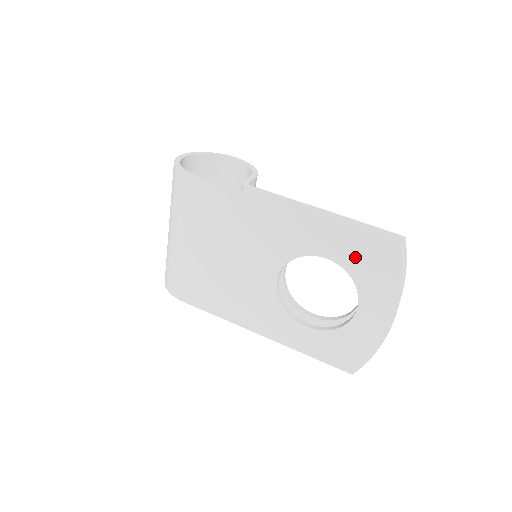
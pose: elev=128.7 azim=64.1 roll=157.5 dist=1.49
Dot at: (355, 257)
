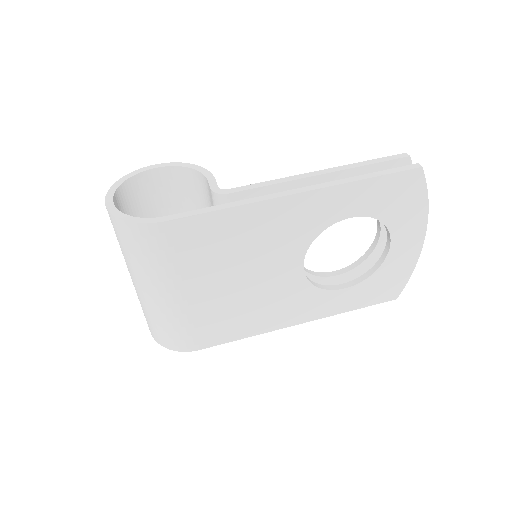
Dot at: (379, 200)
